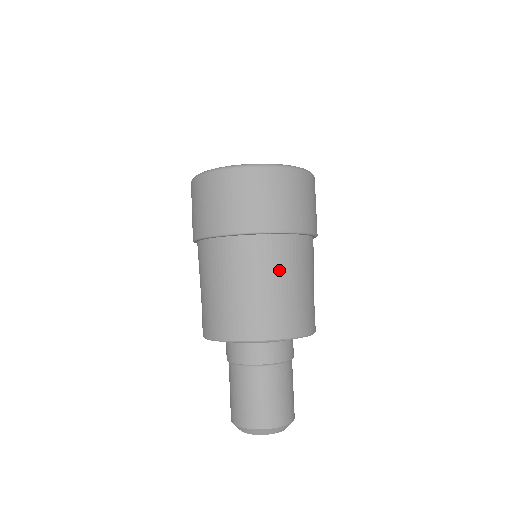
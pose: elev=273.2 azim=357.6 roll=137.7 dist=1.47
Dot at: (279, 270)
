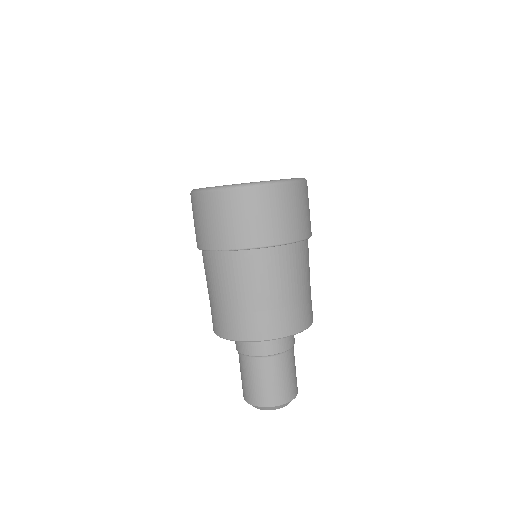
Dot at: (230, 282)
